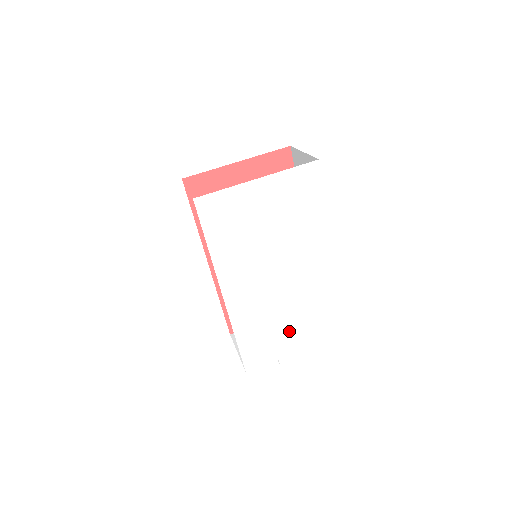
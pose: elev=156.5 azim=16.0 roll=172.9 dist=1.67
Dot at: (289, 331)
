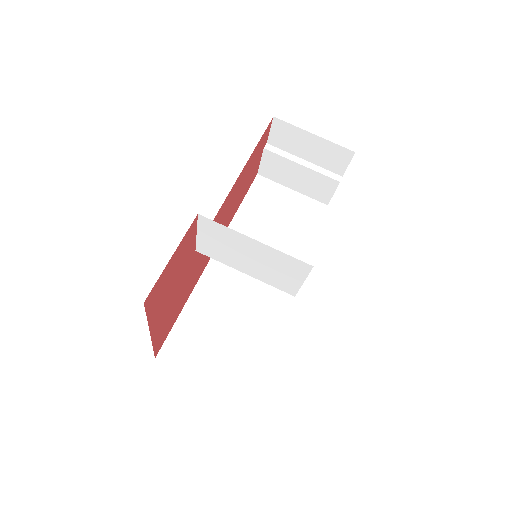
Dot at: occluded
